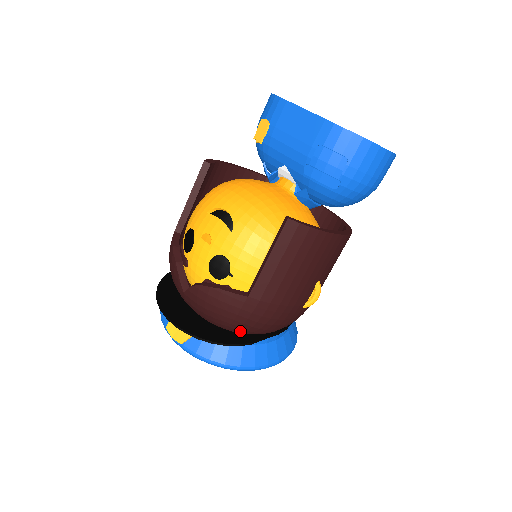
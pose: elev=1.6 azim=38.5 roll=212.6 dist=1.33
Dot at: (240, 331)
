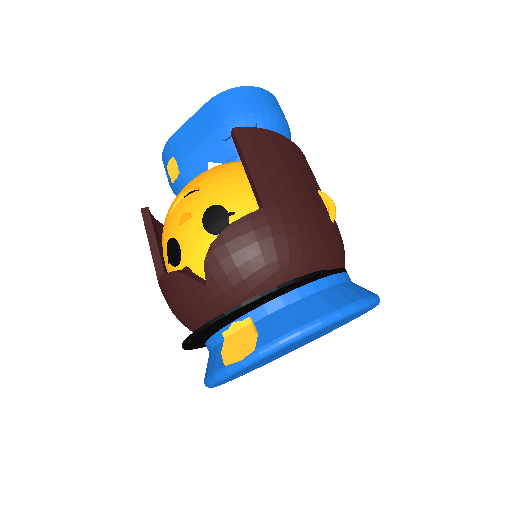
Dot at: (296, 271)
